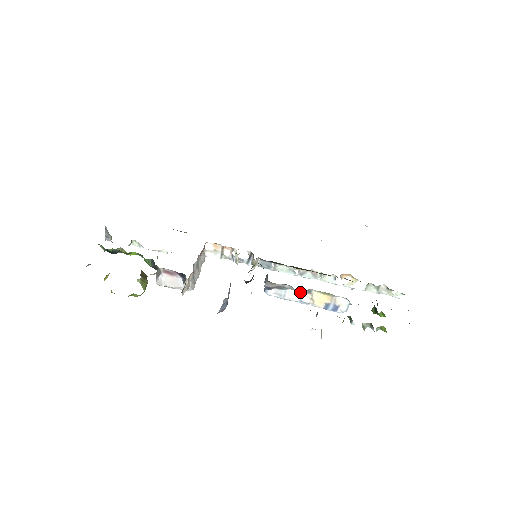
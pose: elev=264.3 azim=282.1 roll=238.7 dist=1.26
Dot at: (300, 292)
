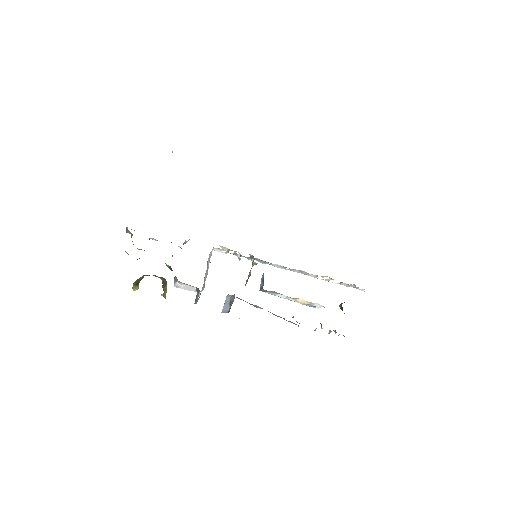
Dot at: (287, 296)
